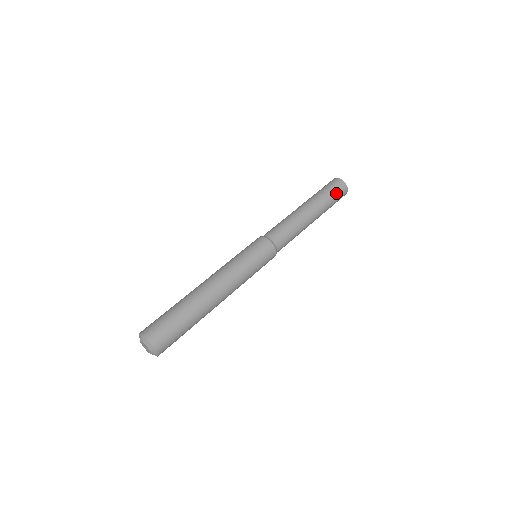
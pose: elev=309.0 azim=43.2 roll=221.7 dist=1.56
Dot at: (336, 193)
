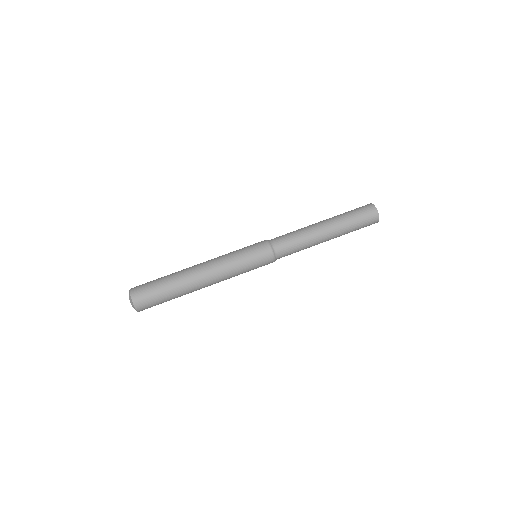
Dot at: (363, 220)
